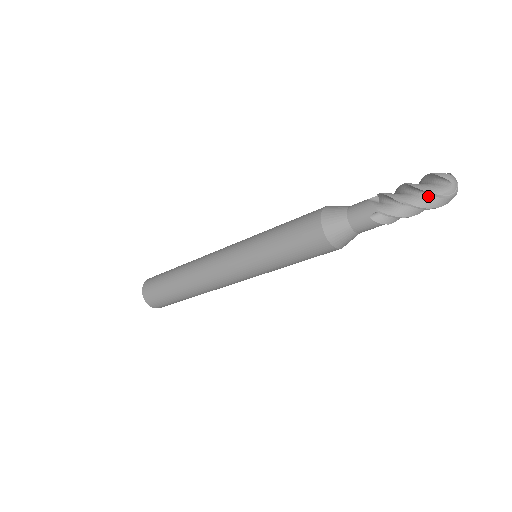
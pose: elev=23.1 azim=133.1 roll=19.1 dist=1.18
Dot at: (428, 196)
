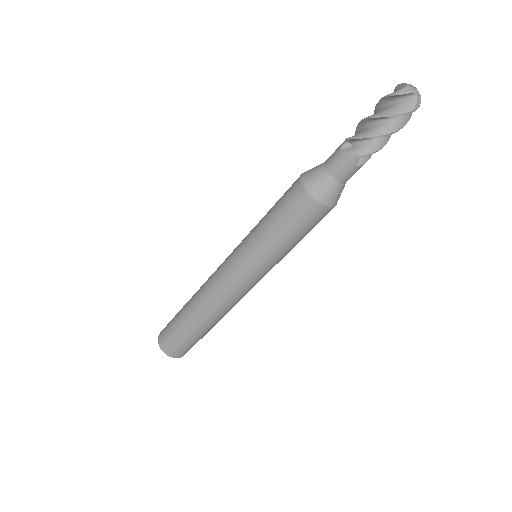
Dot at: (388, 107)
